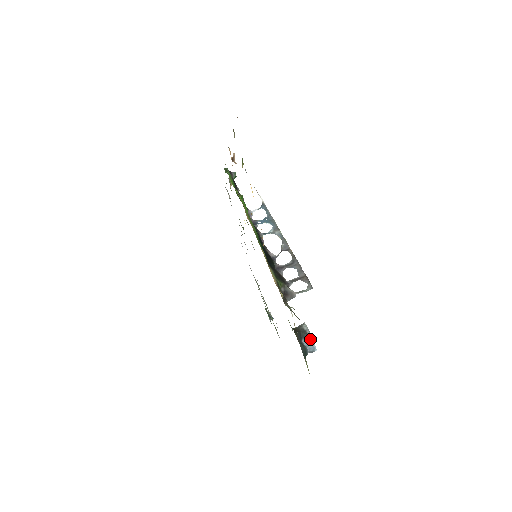
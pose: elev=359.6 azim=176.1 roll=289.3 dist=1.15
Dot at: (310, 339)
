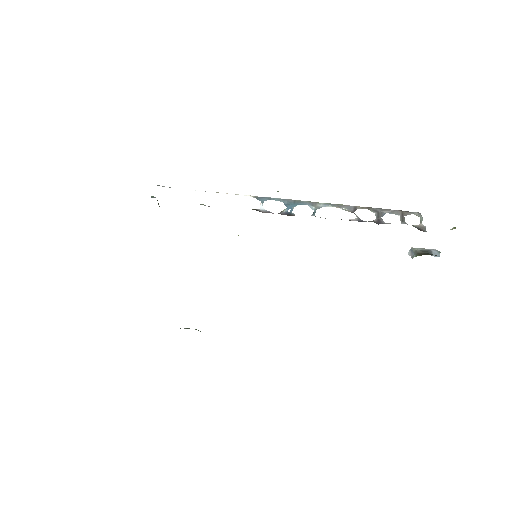
Dot at: (434, 251)
